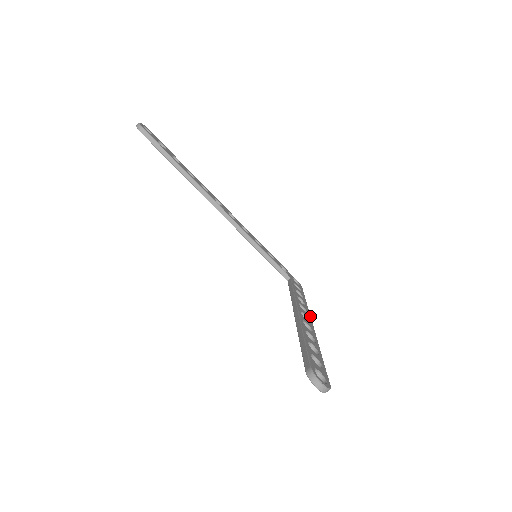
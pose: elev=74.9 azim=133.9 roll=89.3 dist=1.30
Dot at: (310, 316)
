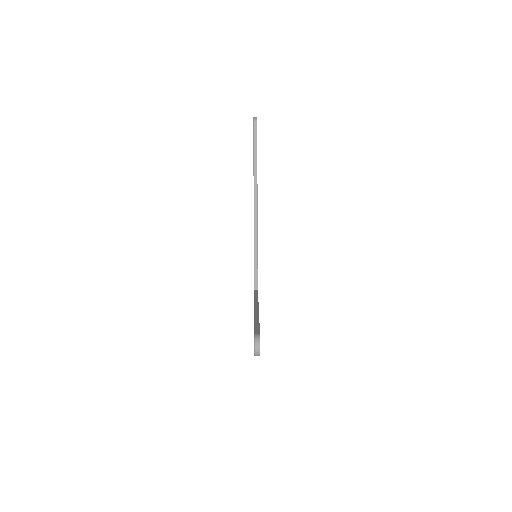
Dot at: occluded
